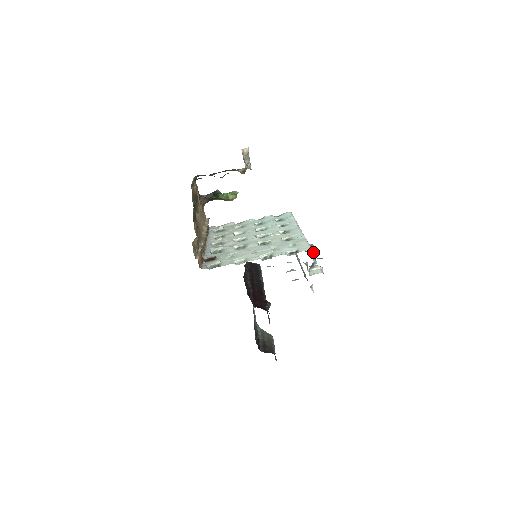
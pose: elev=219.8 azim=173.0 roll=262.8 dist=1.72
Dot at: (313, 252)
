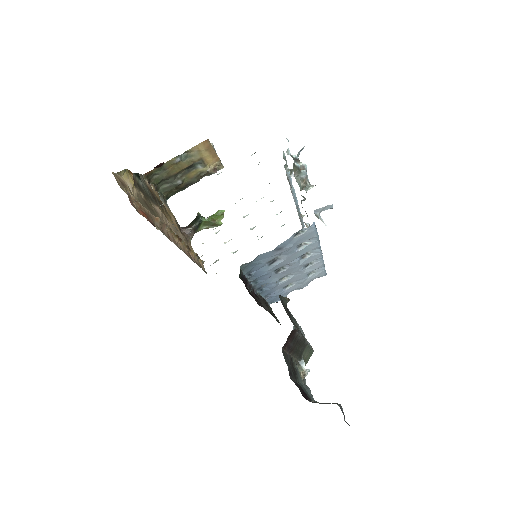
Dot at: occluded
